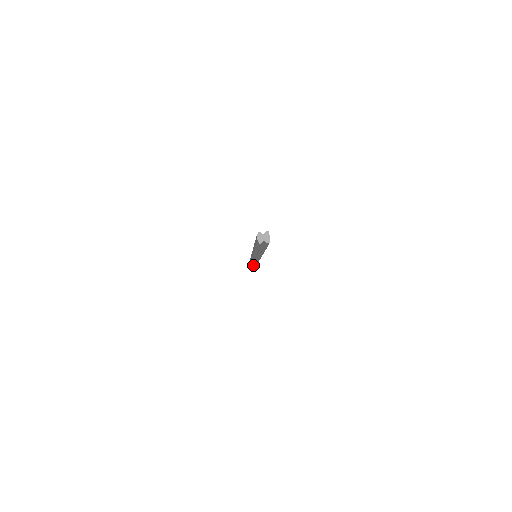
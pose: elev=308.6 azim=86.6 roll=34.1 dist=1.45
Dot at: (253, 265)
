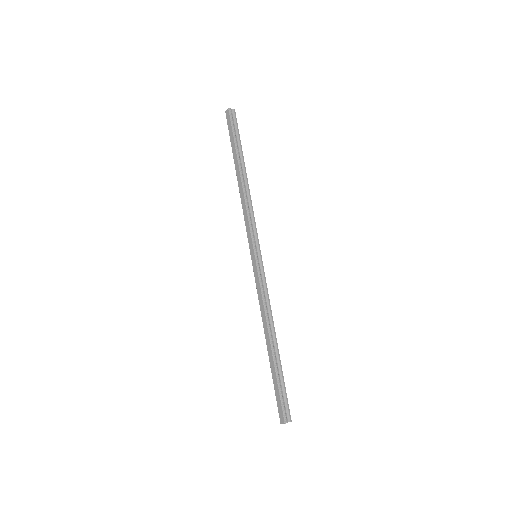
Dot at: (280, 382)
